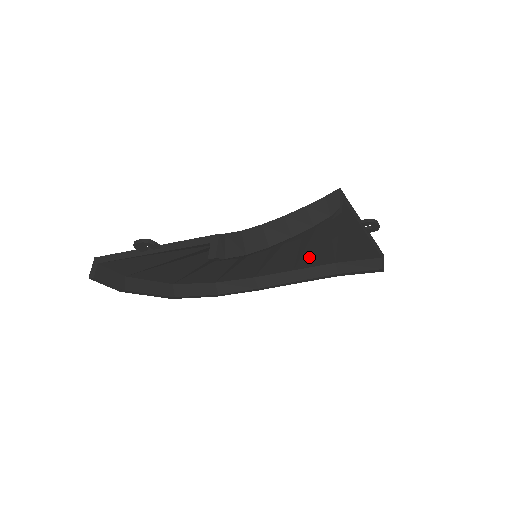
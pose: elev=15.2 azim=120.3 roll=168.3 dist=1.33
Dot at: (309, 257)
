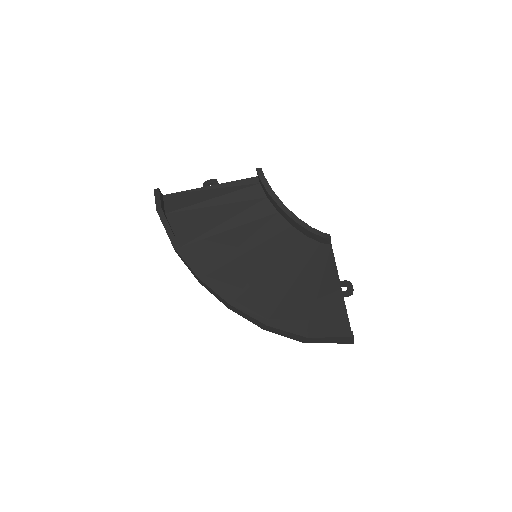
Dot at: (288, 307)
